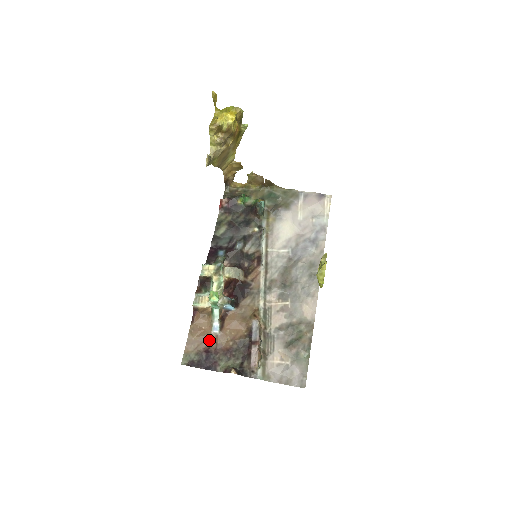
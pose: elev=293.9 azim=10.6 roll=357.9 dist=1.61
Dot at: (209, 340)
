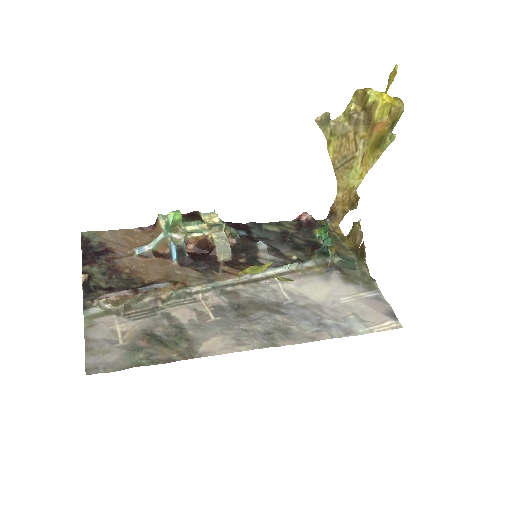
Dot at: (123, 249)
